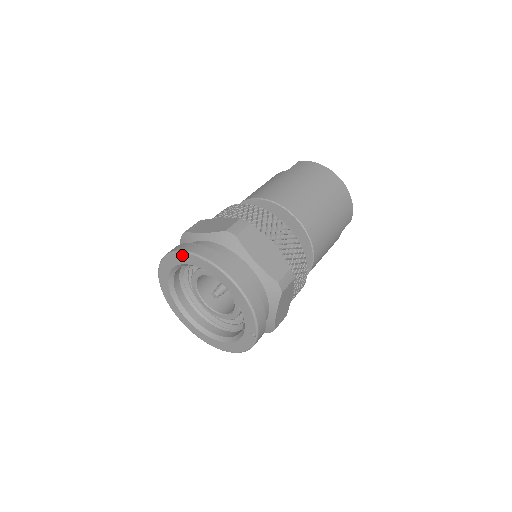
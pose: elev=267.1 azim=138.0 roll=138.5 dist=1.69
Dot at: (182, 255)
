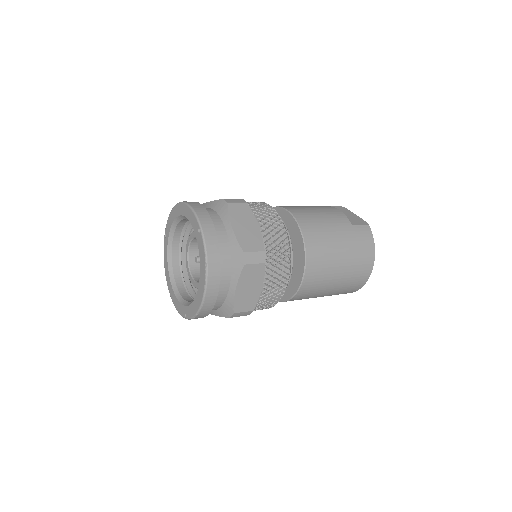
Dot at: (200, 230)
